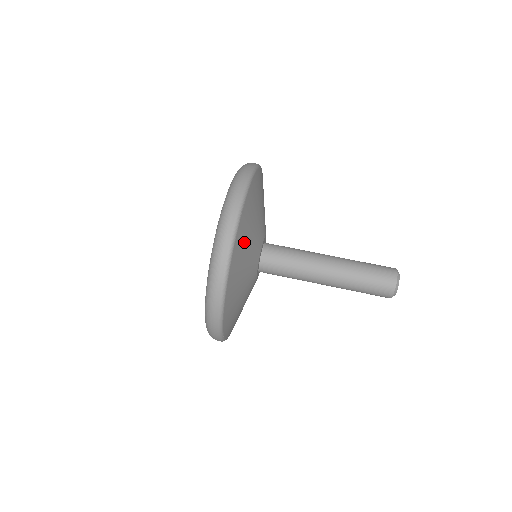
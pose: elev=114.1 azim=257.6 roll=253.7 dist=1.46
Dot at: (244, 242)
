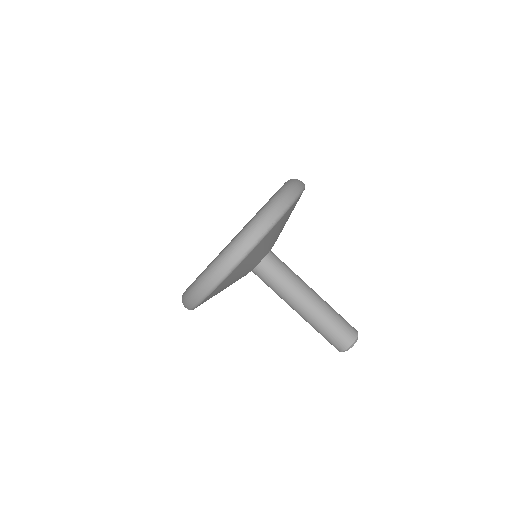
Dot at: (214, 295)
